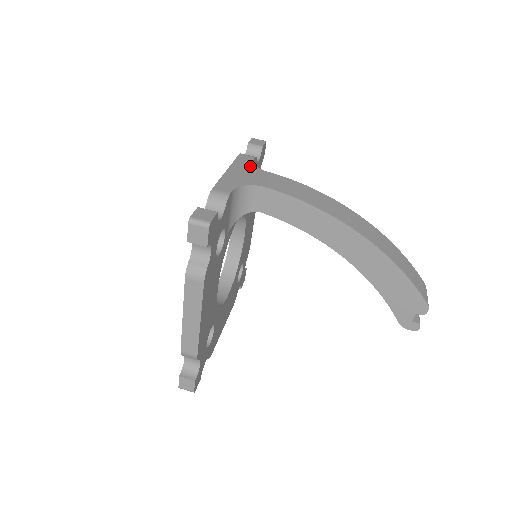
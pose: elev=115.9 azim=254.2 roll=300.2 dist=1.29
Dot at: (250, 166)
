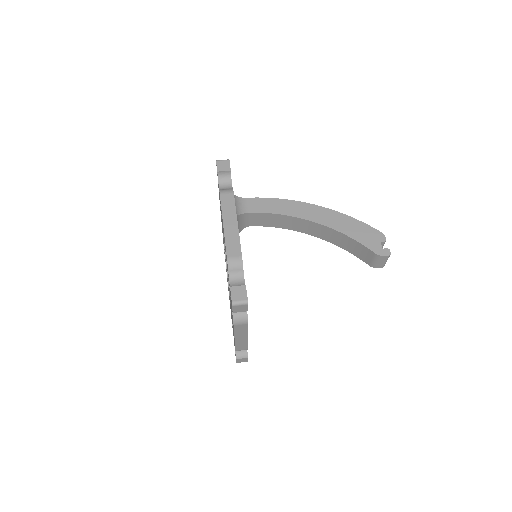
Dot at: occluded
